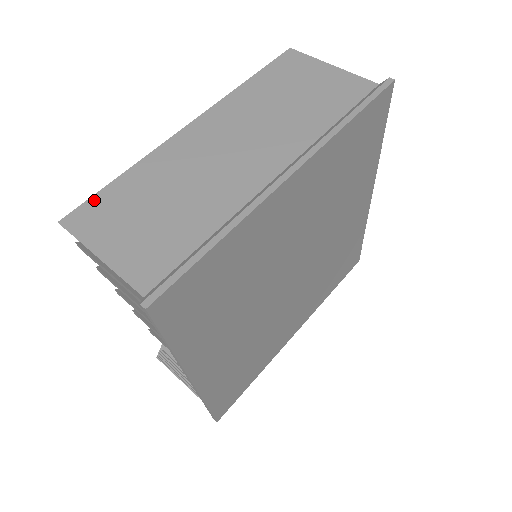
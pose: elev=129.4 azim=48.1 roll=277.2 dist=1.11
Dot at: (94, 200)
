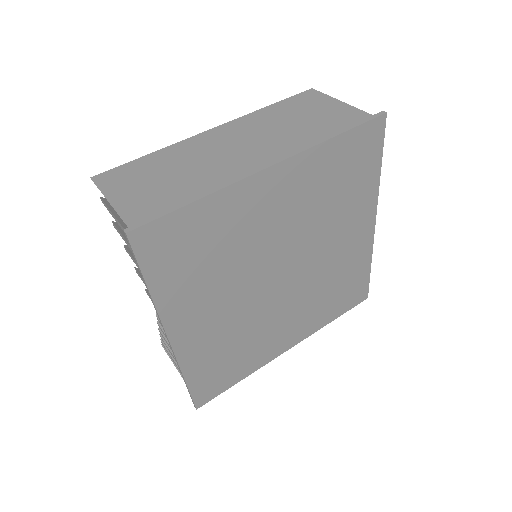
Dot at: (122, 167)
